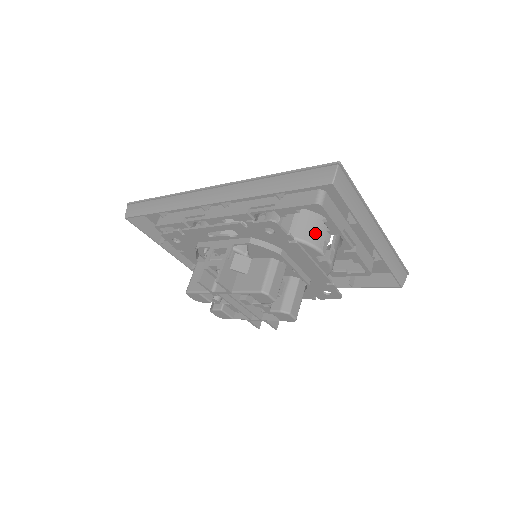
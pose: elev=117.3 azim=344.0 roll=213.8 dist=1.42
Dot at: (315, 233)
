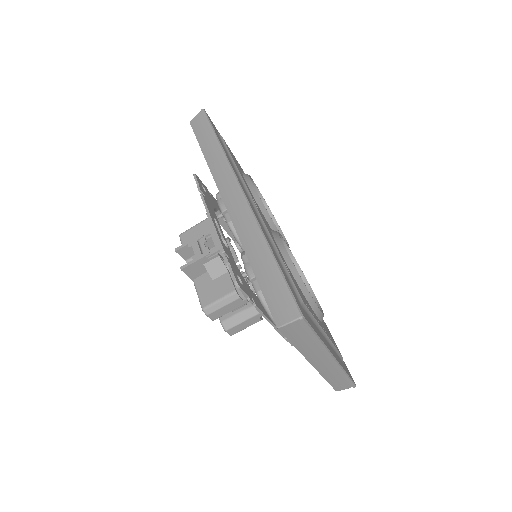
Dot at: occluded
